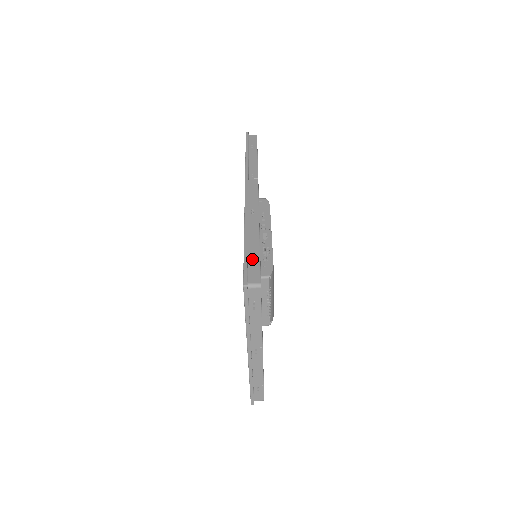
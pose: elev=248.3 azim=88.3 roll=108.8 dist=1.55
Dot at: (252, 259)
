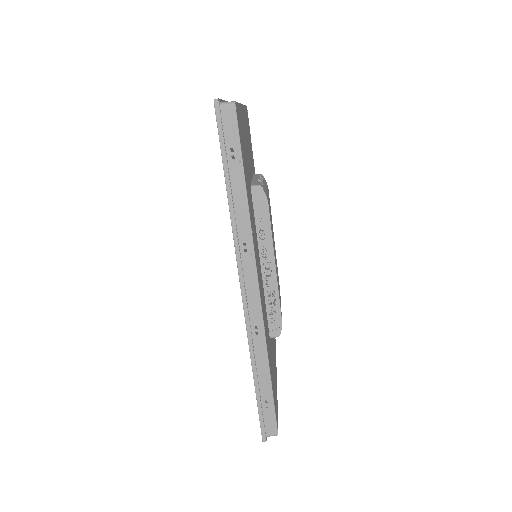
Dot at: (266, 404)
